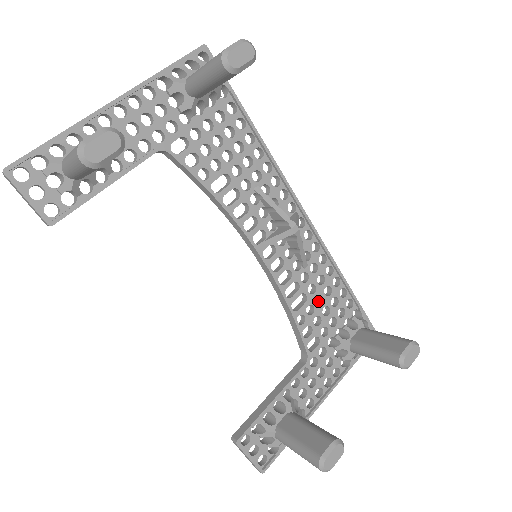
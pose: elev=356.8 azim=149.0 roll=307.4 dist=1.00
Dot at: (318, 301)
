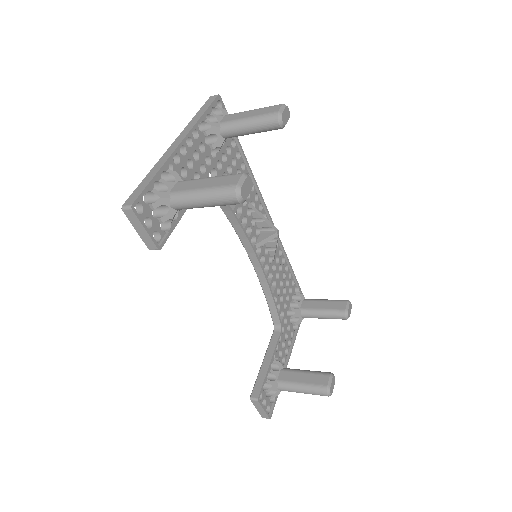
Dot at: occluded
